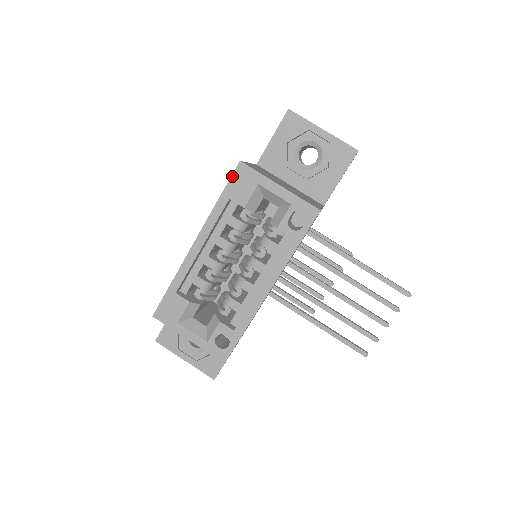
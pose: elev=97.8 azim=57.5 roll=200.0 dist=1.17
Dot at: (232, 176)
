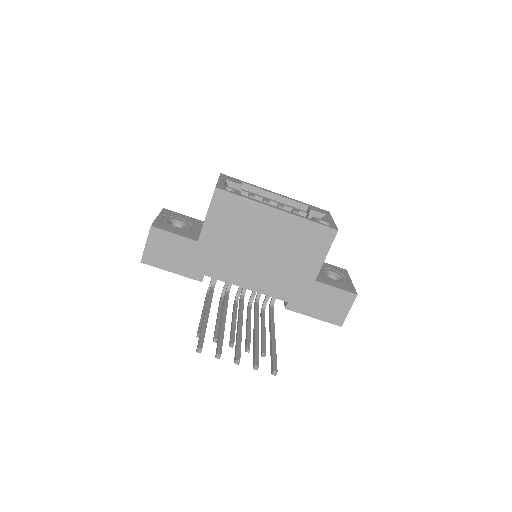
Dot at: occluded
